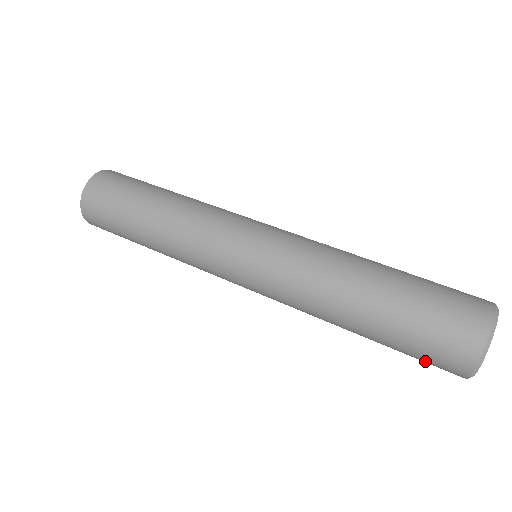
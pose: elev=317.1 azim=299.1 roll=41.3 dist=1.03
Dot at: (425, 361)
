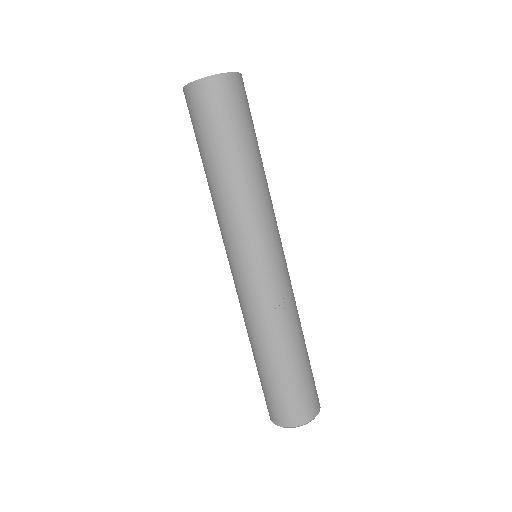
Dot at: occluded
